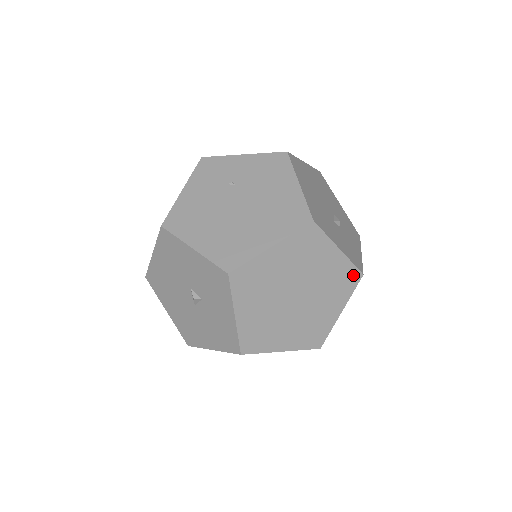
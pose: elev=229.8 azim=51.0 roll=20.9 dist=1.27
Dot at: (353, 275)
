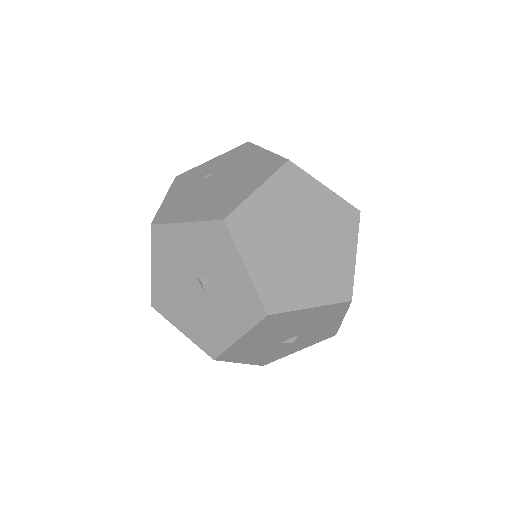
Dot at: (350, 212)
